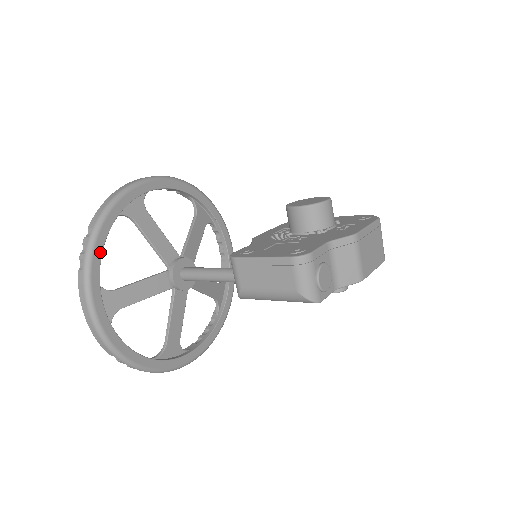
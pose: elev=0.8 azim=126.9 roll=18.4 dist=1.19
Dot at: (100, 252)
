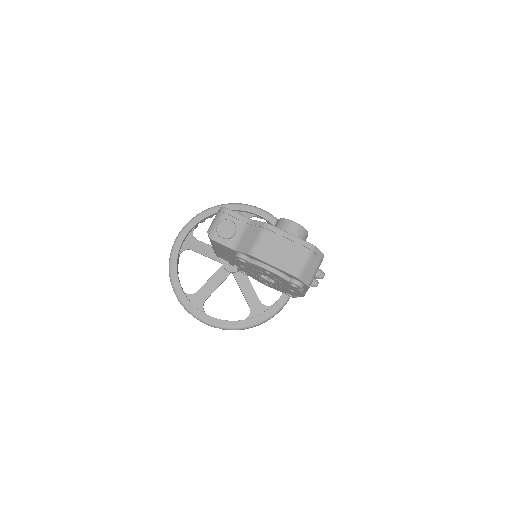
Dot at: (204, 217)
